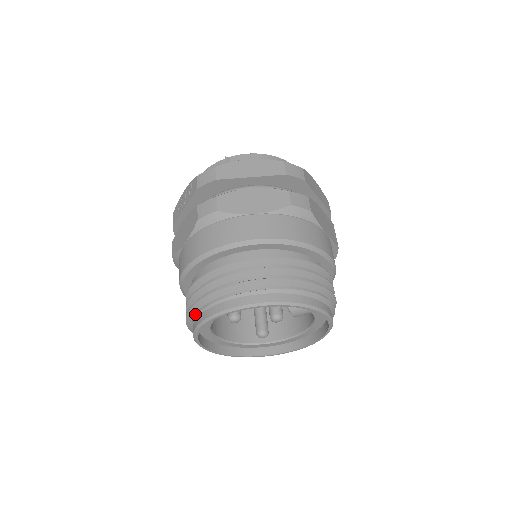
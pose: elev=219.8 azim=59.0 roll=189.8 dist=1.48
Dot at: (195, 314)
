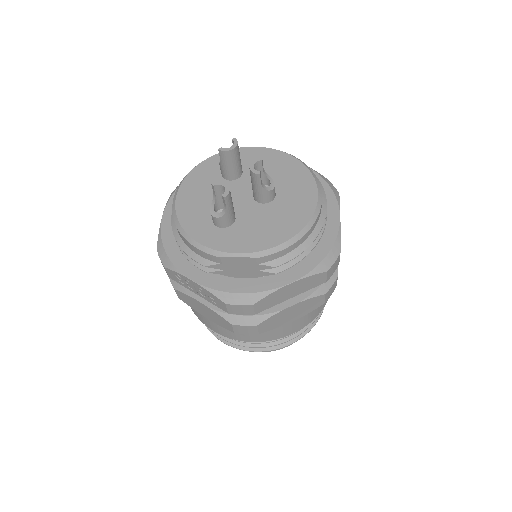
Dot at: occluded
